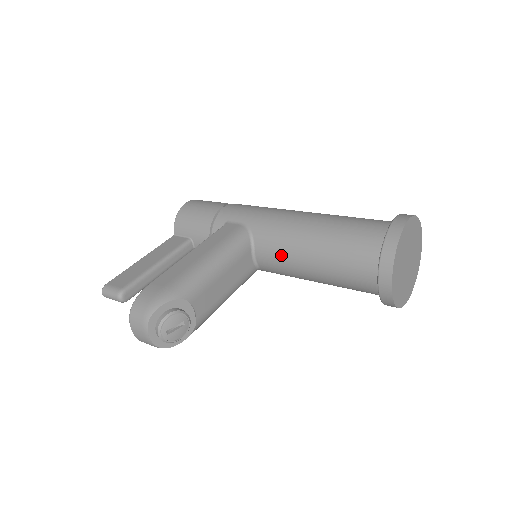
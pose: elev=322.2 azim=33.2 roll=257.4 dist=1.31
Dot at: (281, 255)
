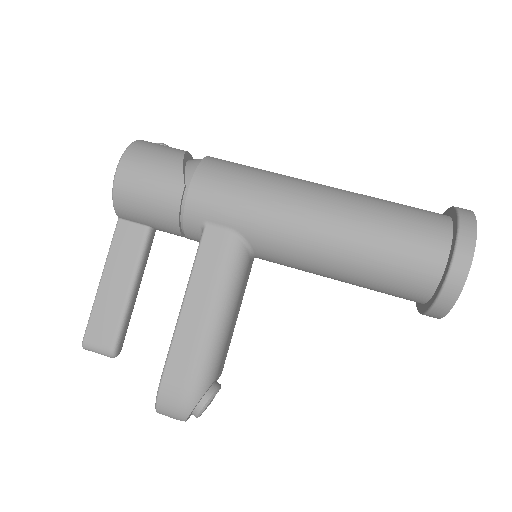
Dot at: (295, 267)
